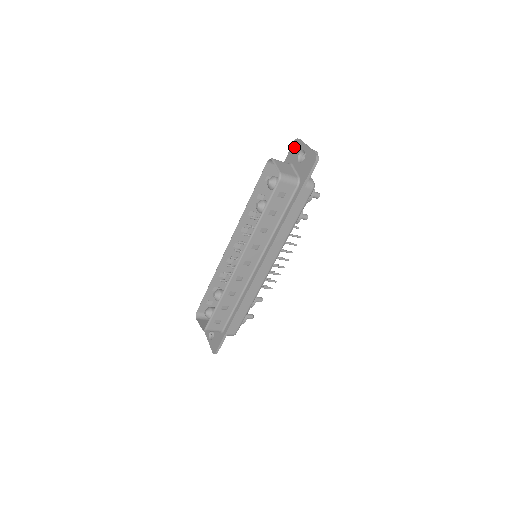
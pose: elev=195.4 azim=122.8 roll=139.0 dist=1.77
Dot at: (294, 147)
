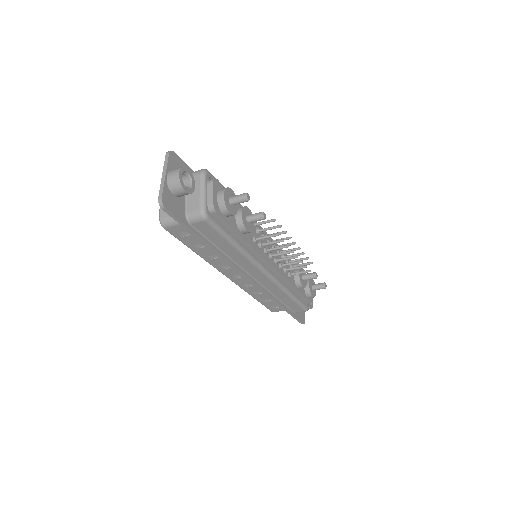
Dot at: occluded
